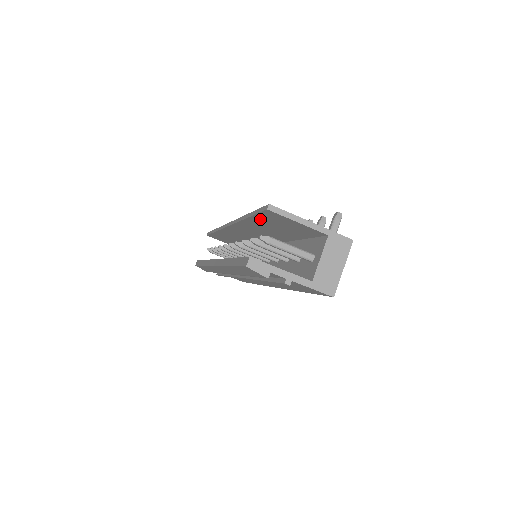
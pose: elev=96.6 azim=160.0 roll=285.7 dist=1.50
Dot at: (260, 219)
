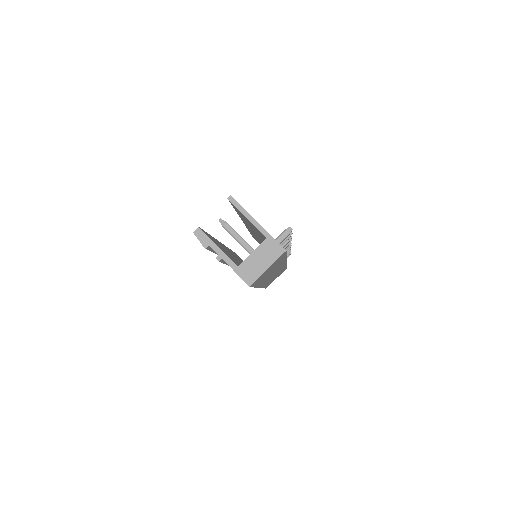
Dot at: (239, 213)
